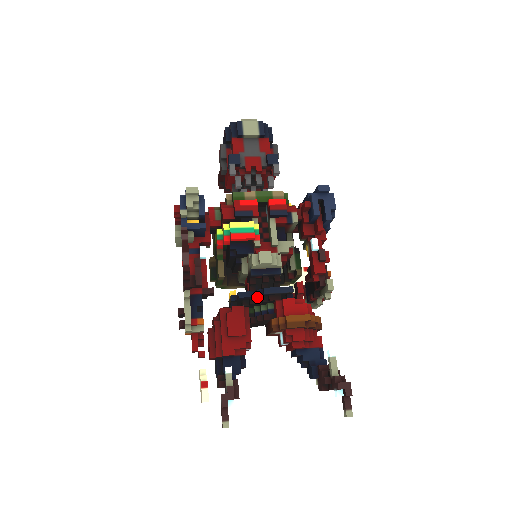
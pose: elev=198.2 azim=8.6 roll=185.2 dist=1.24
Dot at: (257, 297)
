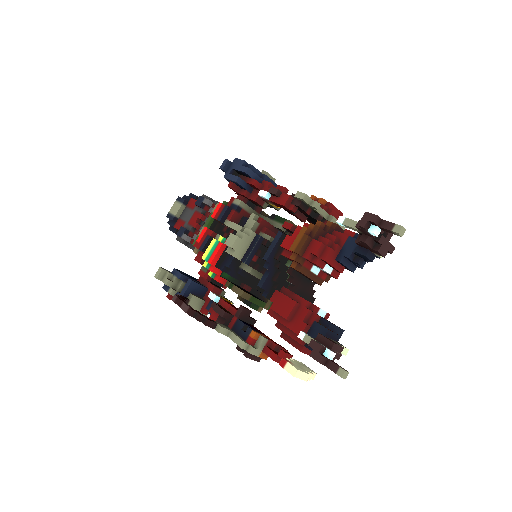
Dot at: (273, 271)
